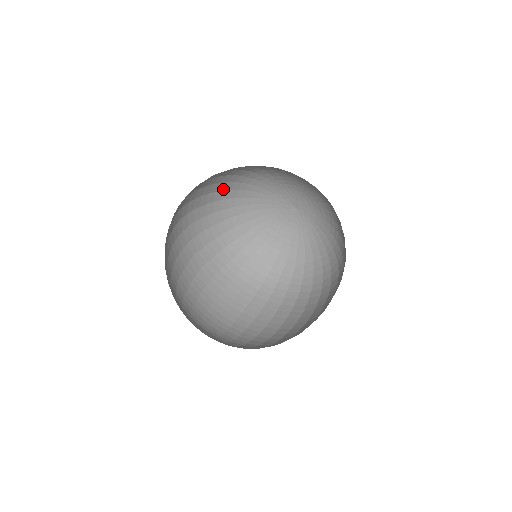
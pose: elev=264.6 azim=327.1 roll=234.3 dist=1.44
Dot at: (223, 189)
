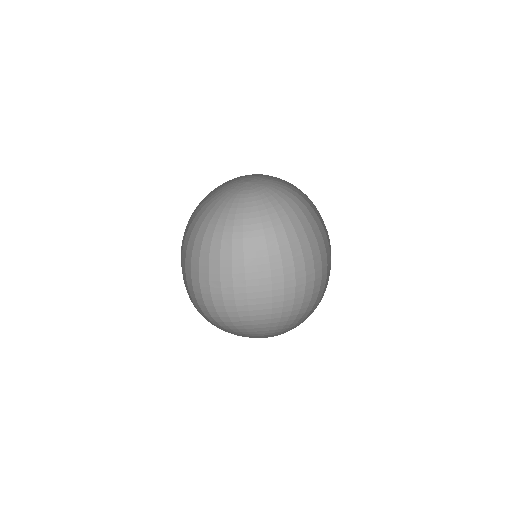
Dot at: occluded
